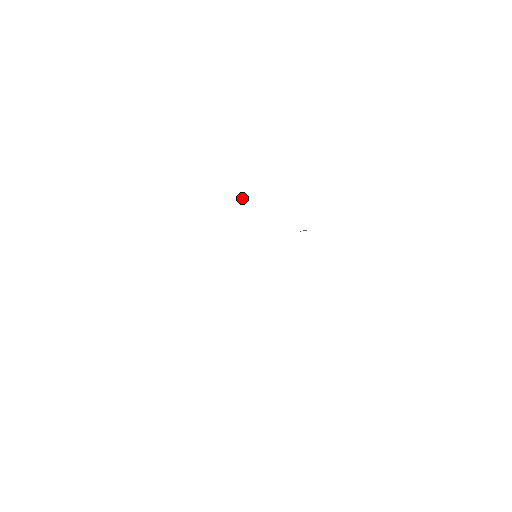
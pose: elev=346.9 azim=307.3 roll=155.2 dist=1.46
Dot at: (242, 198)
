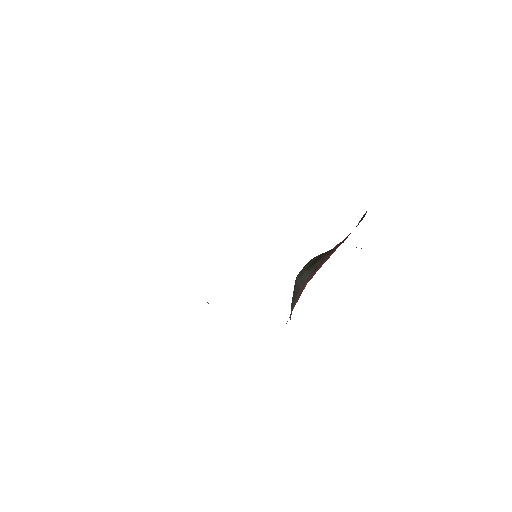
Dot at: occluded
